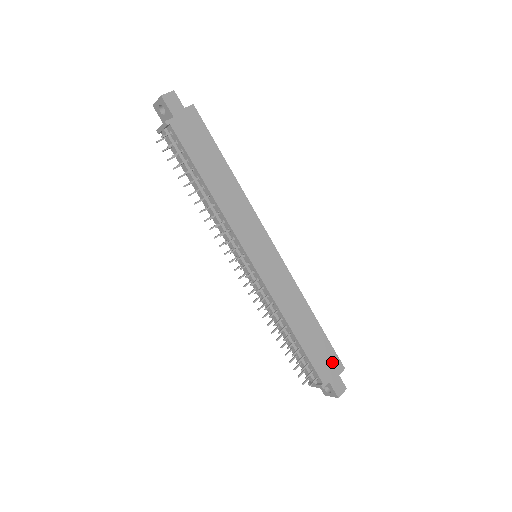
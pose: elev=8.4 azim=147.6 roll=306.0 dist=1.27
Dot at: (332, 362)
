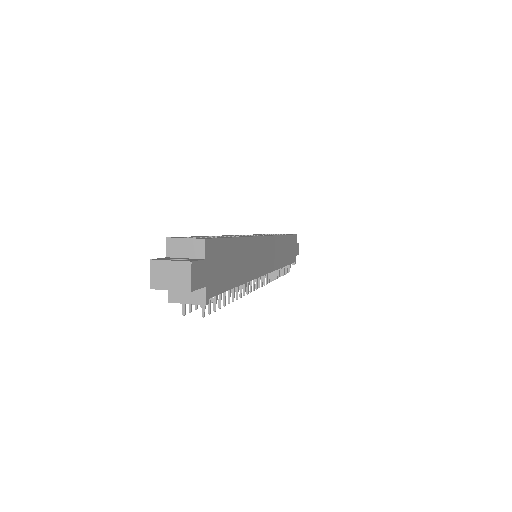
Dot at: (294, 243)
